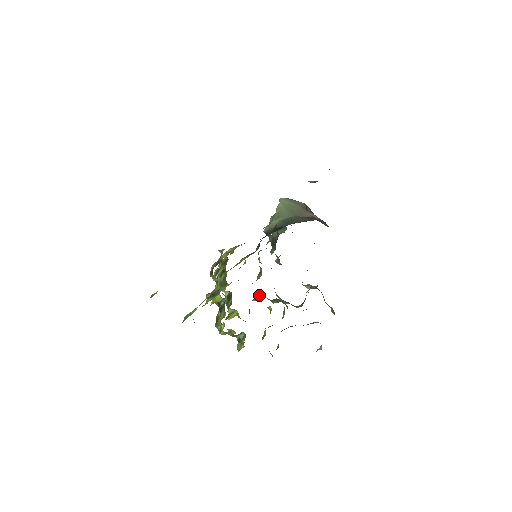
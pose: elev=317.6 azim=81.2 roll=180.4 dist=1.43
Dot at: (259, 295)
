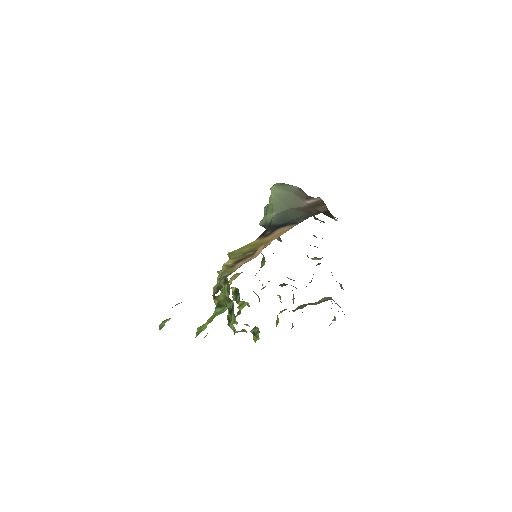
Dot at: occluded
